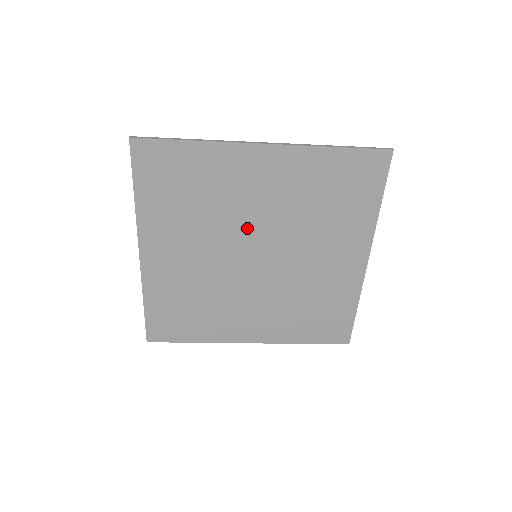
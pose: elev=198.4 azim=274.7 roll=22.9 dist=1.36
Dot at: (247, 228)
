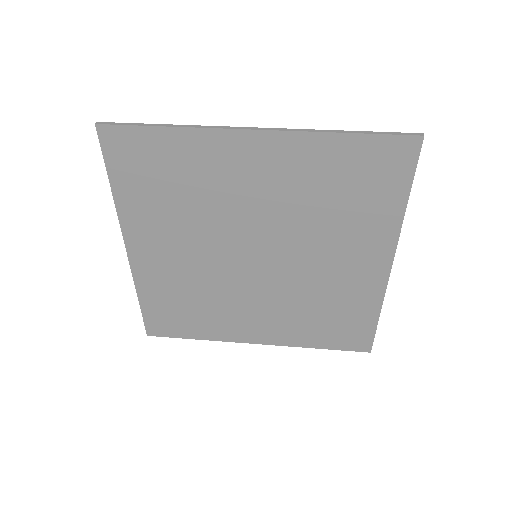
Dot at: (242, 226)
